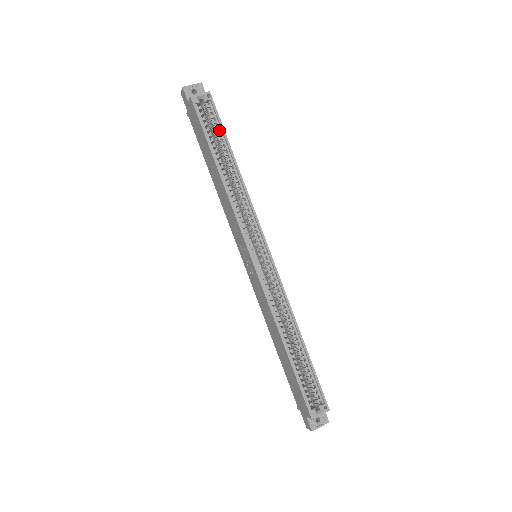
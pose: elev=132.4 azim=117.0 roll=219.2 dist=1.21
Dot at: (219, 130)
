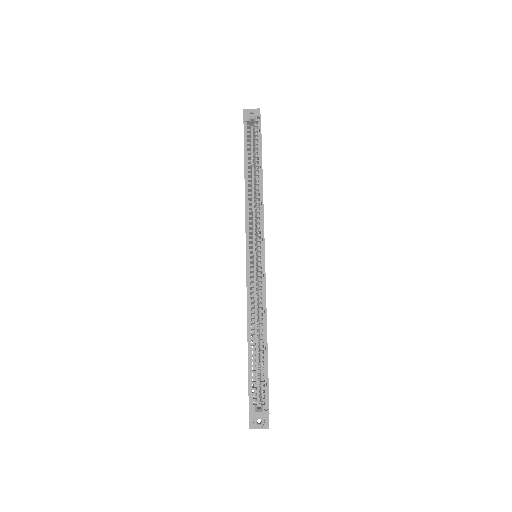
Dot at: (258, 145)
